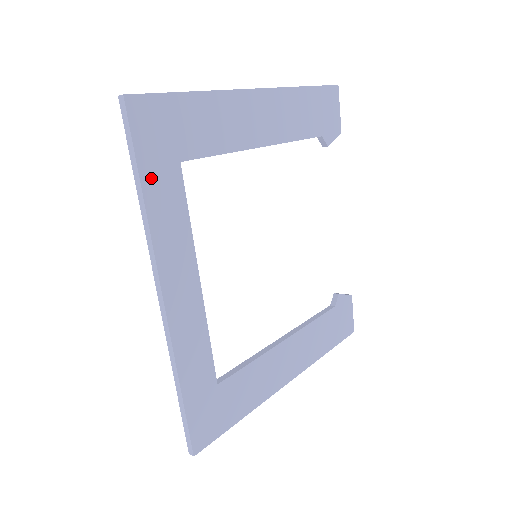
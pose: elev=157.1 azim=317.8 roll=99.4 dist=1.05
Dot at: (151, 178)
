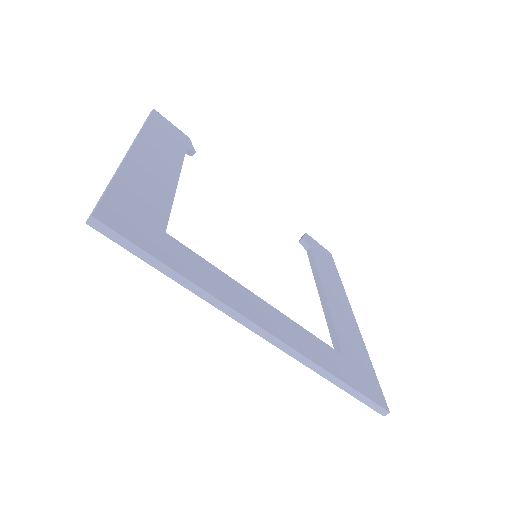
Dot at: (169, 259)
